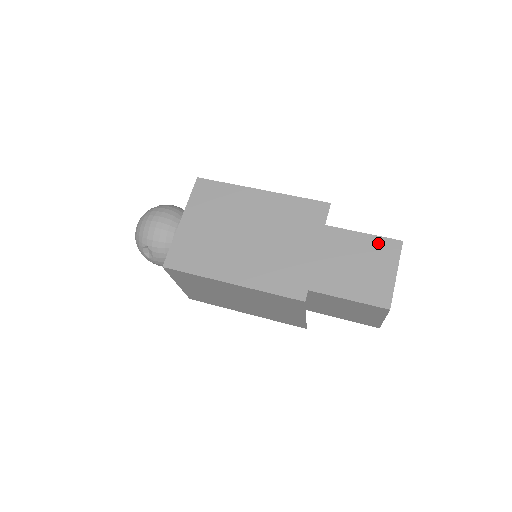
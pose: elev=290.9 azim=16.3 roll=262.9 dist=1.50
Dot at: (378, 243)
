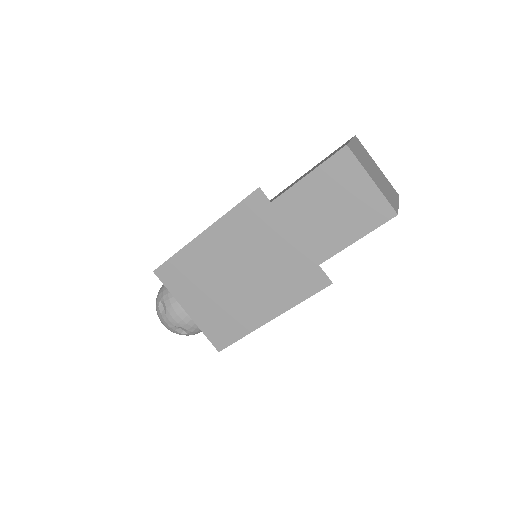
Dot at: occluded
